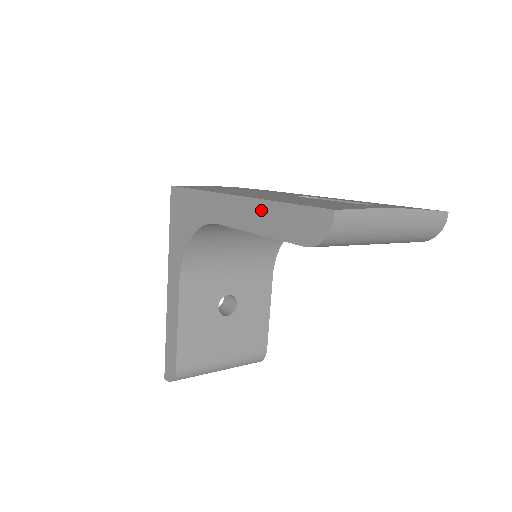
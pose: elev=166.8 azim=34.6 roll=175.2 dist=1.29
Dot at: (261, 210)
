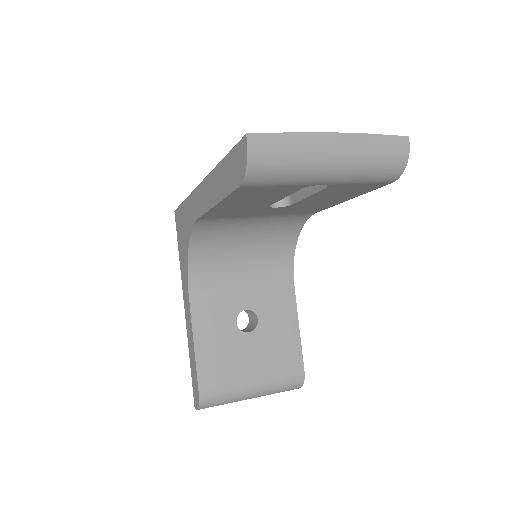
Dot at: (214, 180)
